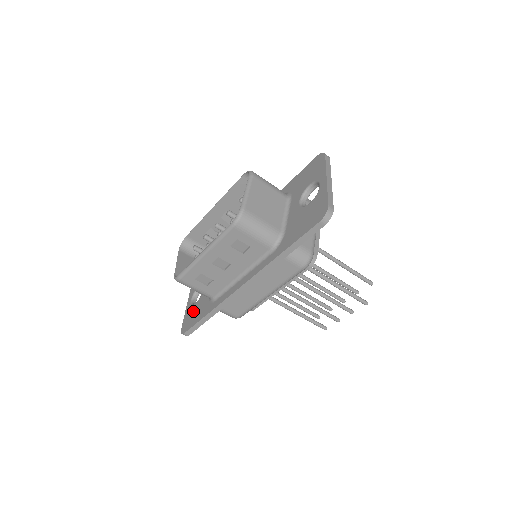
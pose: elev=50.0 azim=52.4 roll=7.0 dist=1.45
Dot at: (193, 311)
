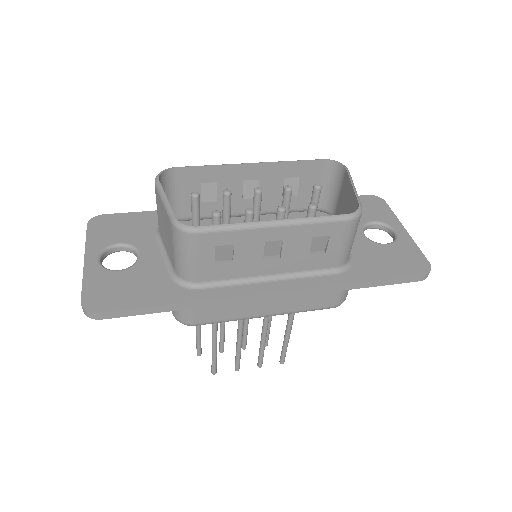
Dot at: (119, 281)
